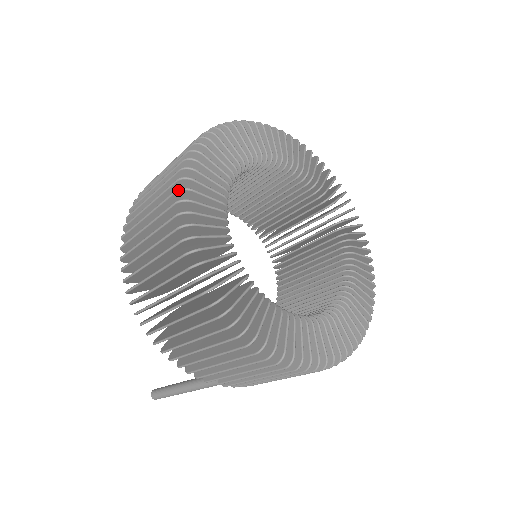
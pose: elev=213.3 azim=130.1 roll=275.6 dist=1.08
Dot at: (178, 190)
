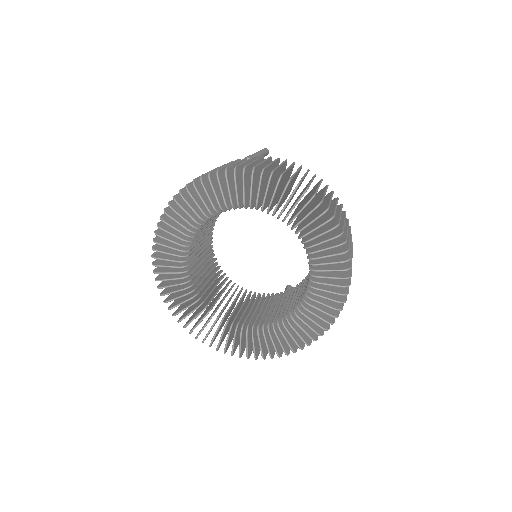
Dot at: occluded
